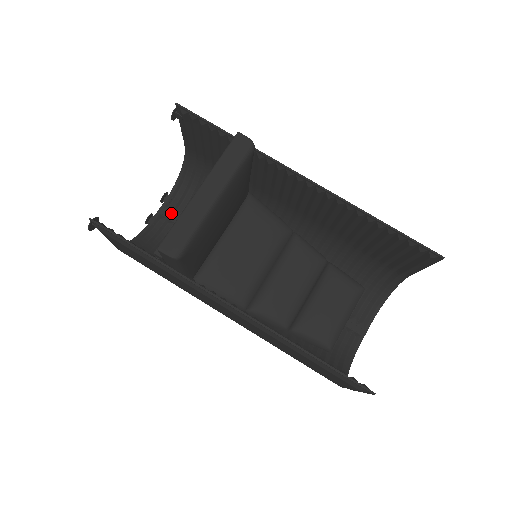
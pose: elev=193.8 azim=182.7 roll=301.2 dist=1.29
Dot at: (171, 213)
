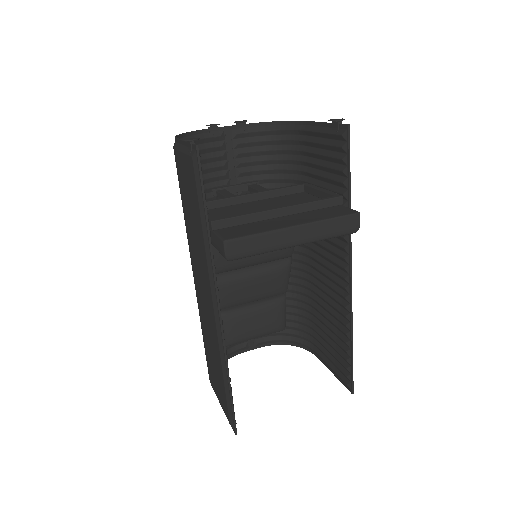
Dot at: (232, 140)
